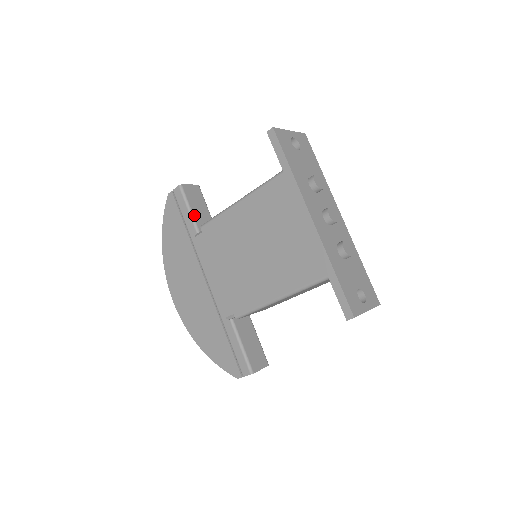
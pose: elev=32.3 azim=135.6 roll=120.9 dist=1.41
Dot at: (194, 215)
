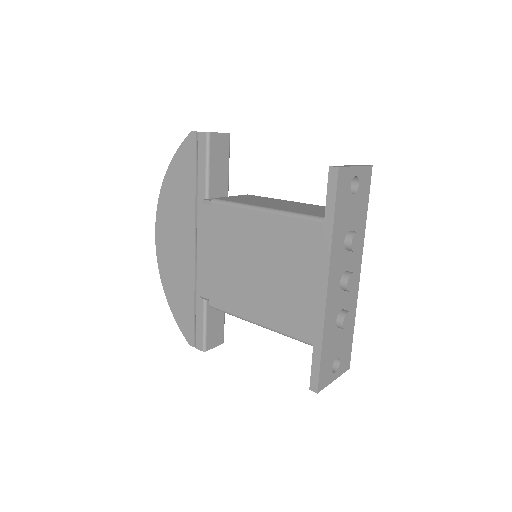
Dot at: (210, 174)
